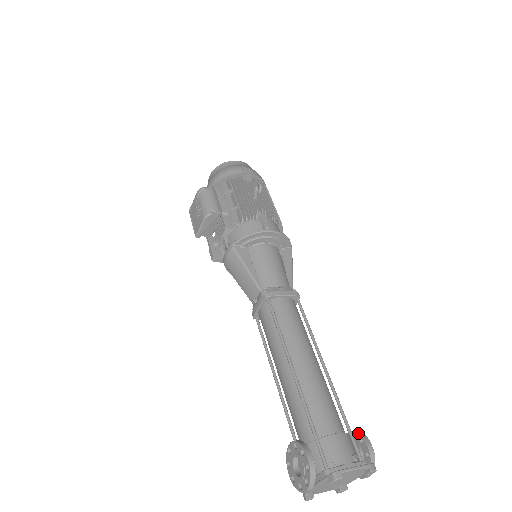
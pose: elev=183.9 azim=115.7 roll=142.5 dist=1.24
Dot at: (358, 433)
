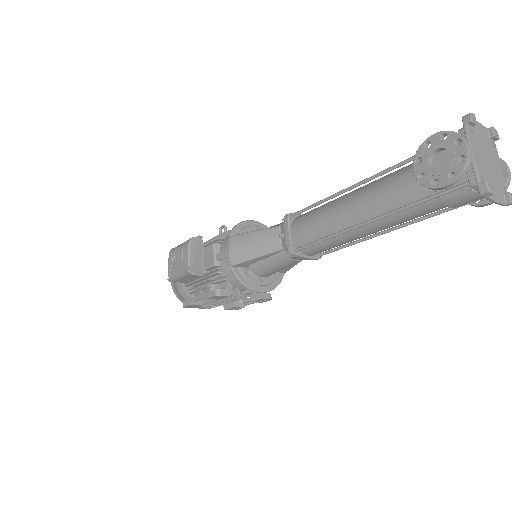
Dot at: occluded
